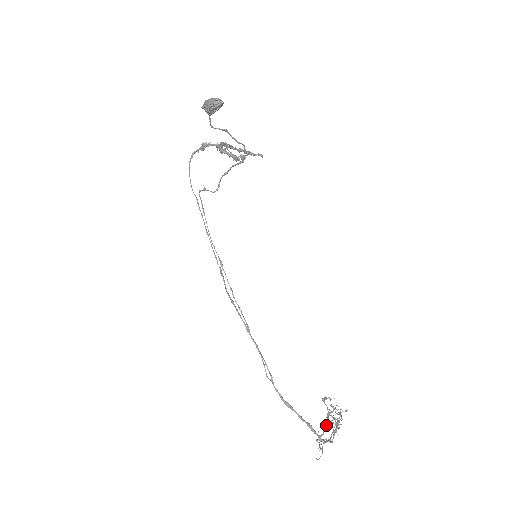
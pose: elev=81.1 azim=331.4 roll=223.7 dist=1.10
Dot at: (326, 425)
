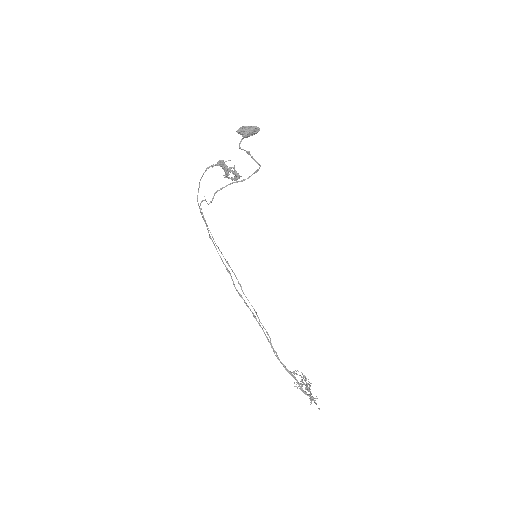
Dot at: (307, 388)
